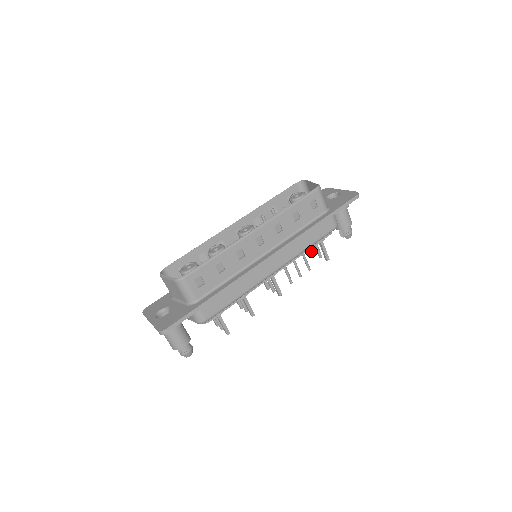
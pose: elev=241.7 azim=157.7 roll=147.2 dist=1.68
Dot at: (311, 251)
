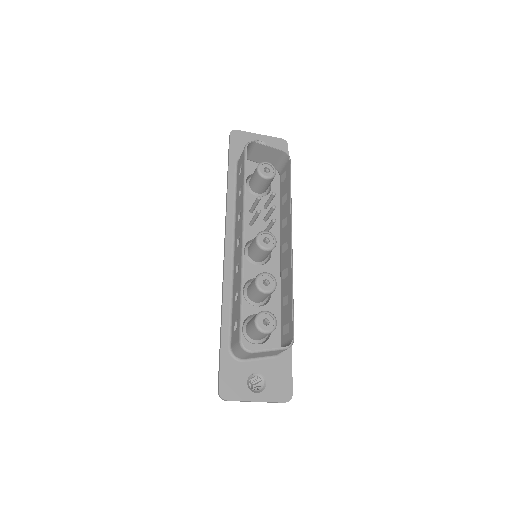
Dot at: occluded
